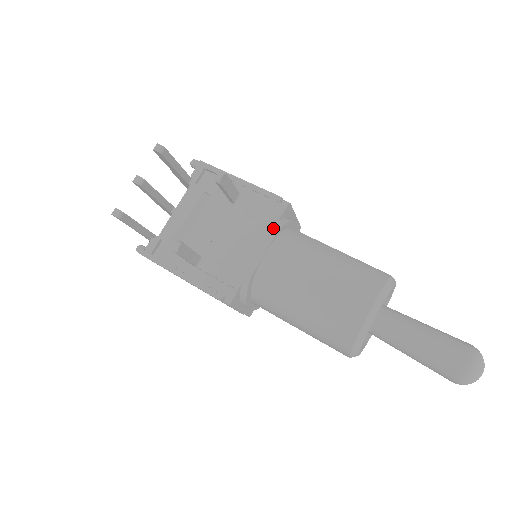
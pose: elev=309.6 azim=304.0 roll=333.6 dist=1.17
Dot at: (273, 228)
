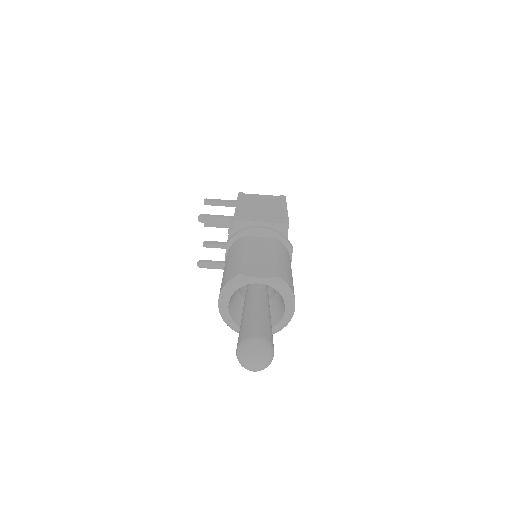
Dot at: (226, 242)
